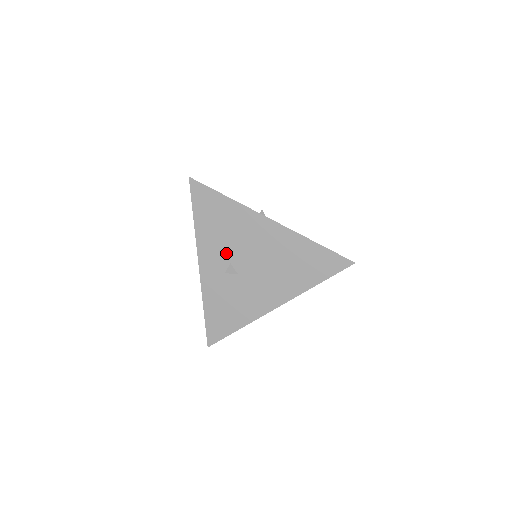
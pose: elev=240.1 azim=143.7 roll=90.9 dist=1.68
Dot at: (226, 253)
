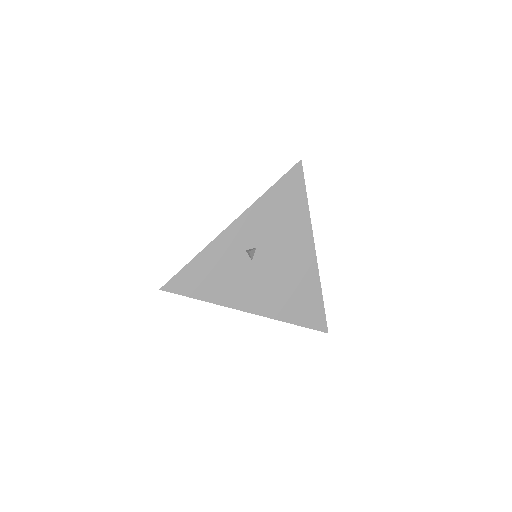
Dot at: (262, 237)
